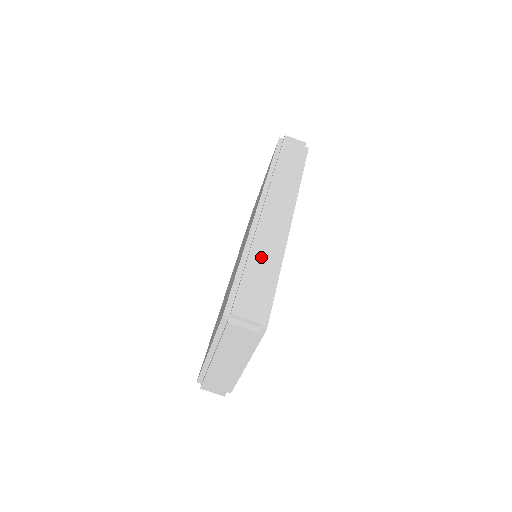
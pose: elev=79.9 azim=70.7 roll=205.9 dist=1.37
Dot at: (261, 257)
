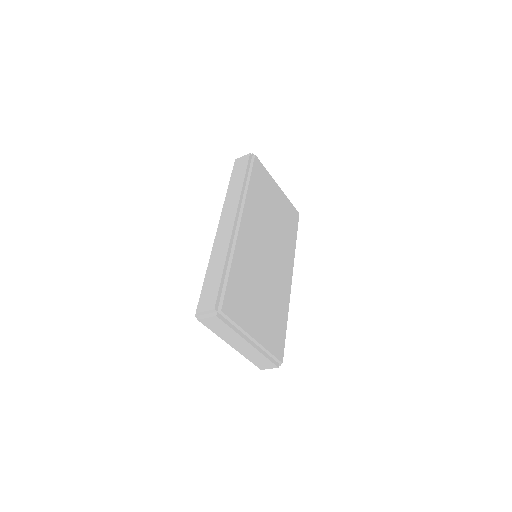
Dot at: (215, 263)
